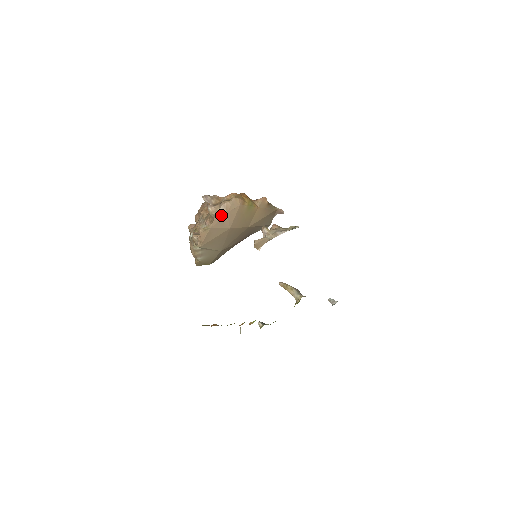
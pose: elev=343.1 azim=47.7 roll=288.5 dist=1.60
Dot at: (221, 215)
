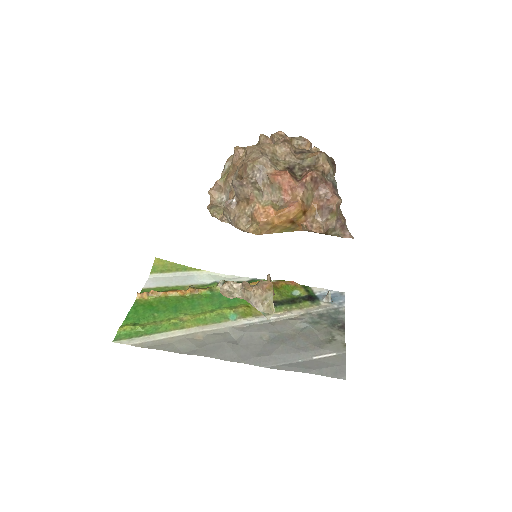
Dot at: (231, 223)
